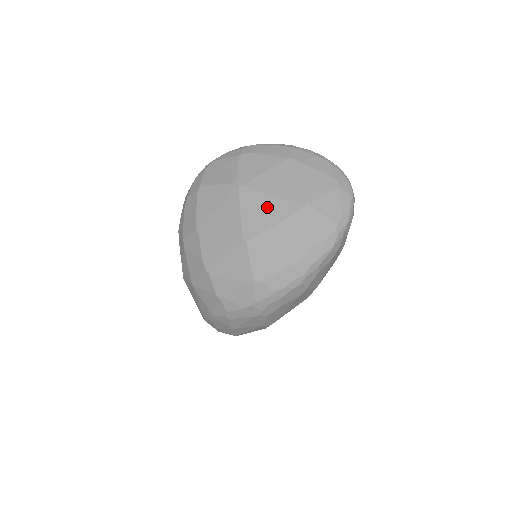
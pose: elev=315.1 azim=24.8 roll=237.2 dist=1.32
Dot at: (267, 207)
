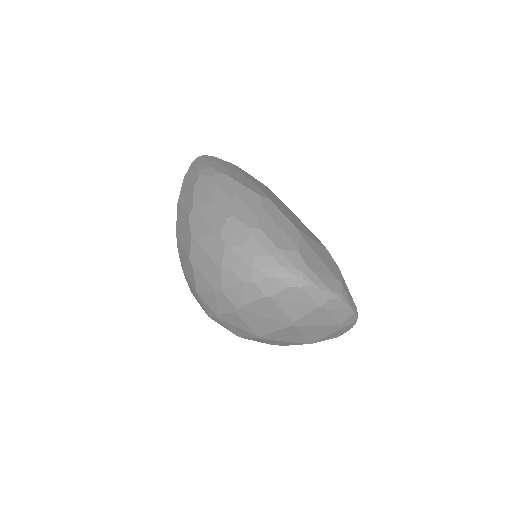
Dot at: (292, 337)
